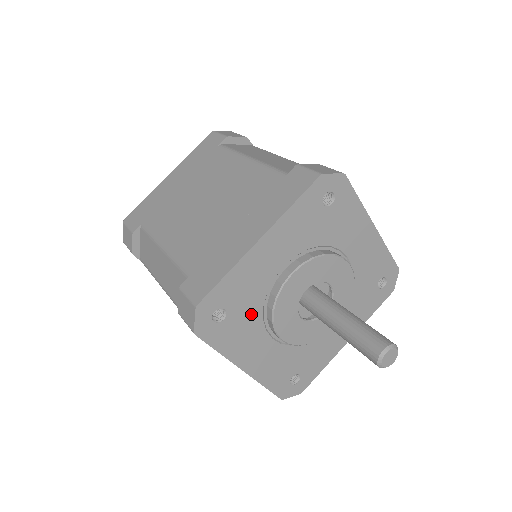
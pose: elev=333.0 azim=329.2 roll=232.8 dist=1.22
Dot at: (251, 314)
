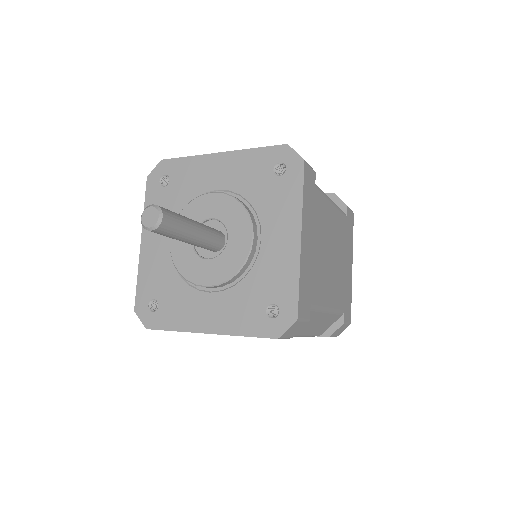
Dot at: (177, 203)
